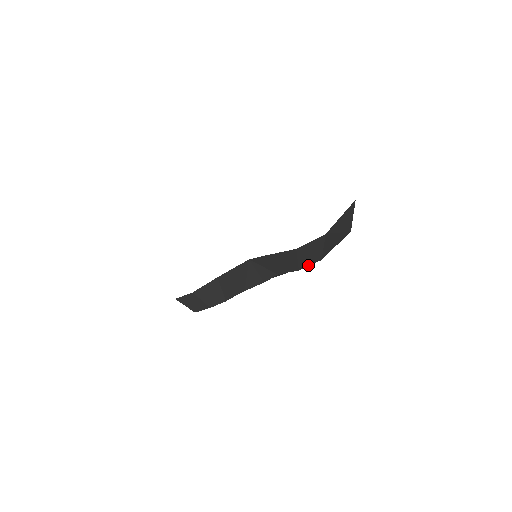
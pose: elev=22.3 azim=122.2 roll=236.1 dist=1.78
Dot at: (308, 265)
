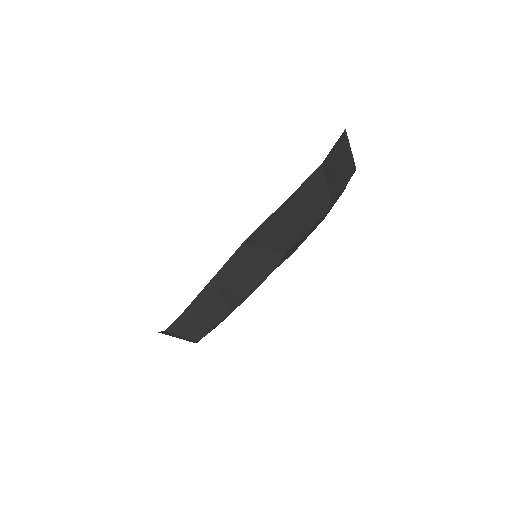
Dot at: (318, 219)
